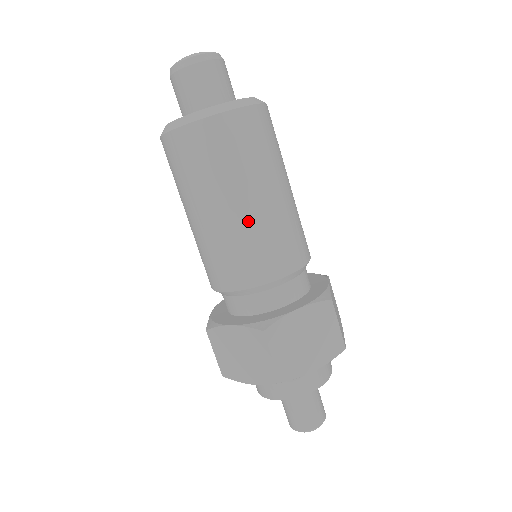
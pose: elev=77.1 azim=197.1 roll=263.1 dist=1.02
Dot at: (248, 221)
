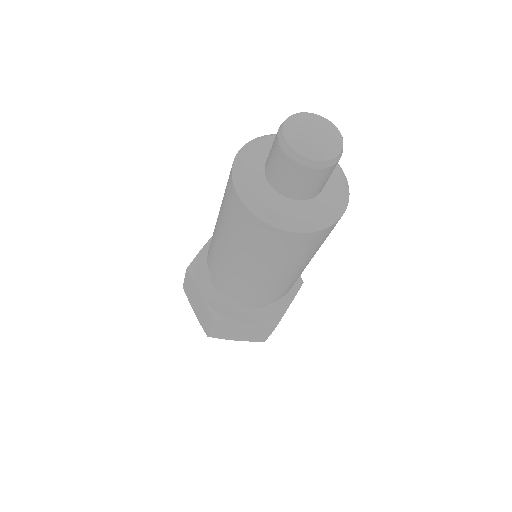
Dot at: (300, 273)
